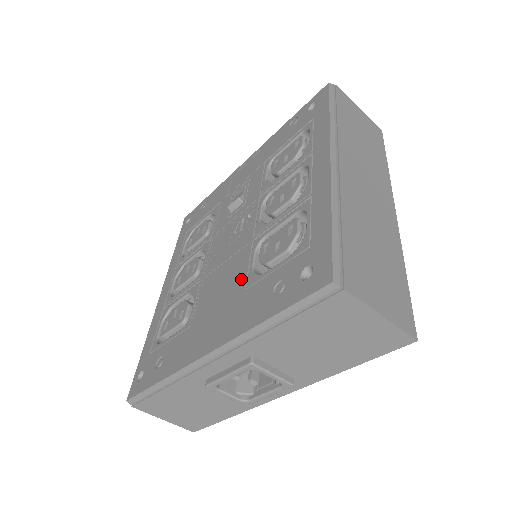
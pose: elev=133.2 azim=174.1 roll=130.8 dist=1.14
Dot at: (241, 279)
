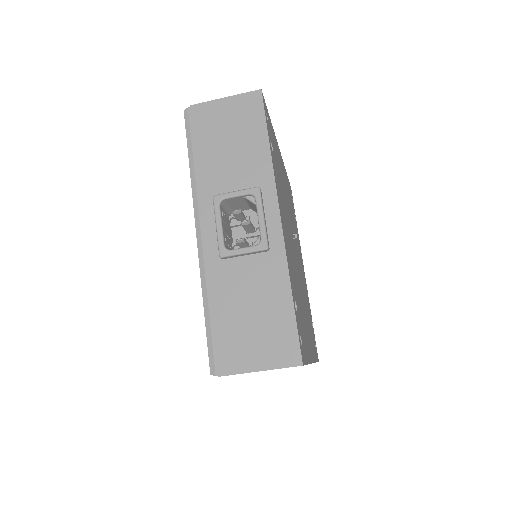
Dot at: occluded
